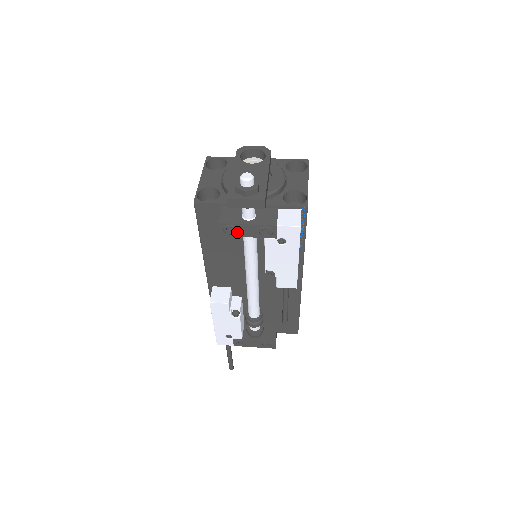
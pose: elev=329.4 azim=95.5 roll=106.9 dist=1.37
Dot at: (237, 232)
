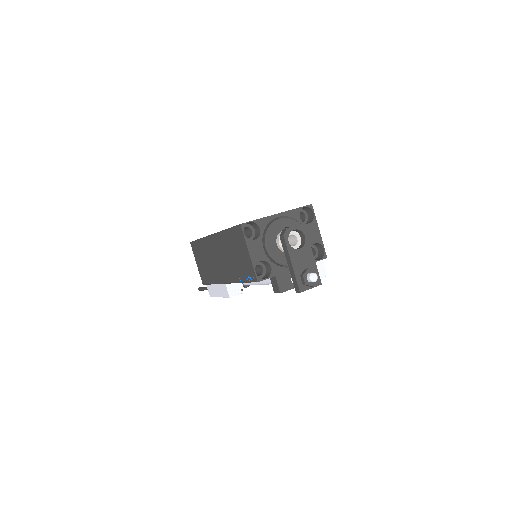
Dot at: occluded
